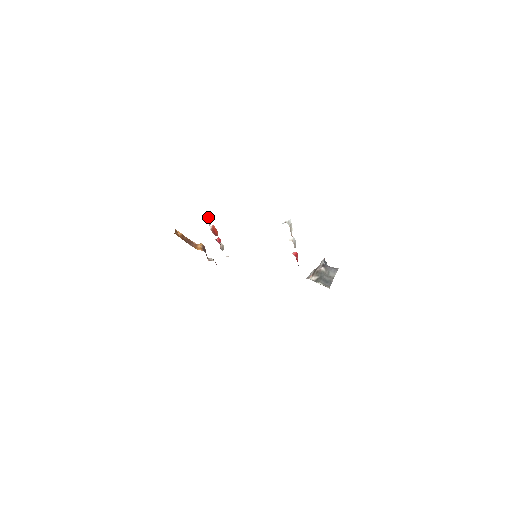
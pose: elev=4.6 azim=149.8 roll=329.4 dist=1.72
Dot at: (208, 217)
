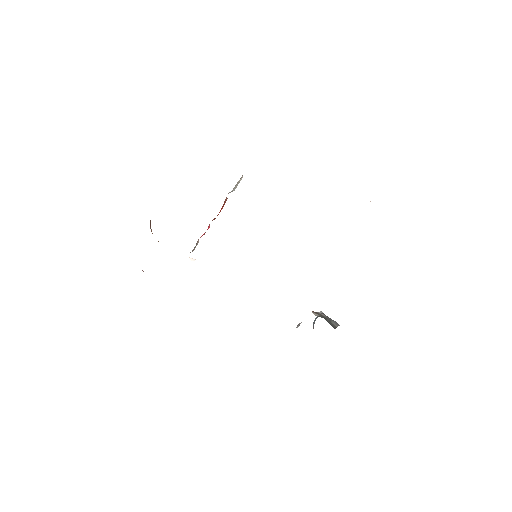
Dot at: (241, 178)
